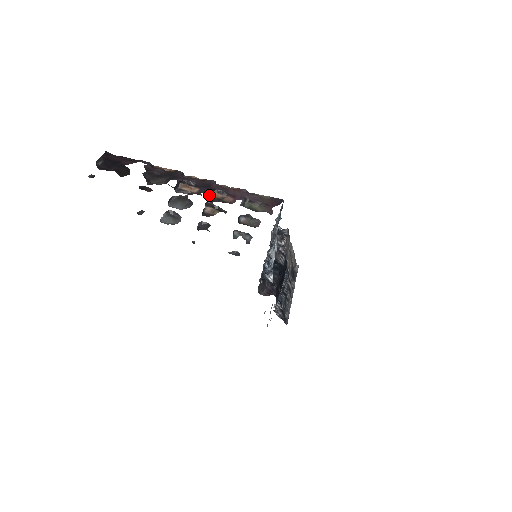
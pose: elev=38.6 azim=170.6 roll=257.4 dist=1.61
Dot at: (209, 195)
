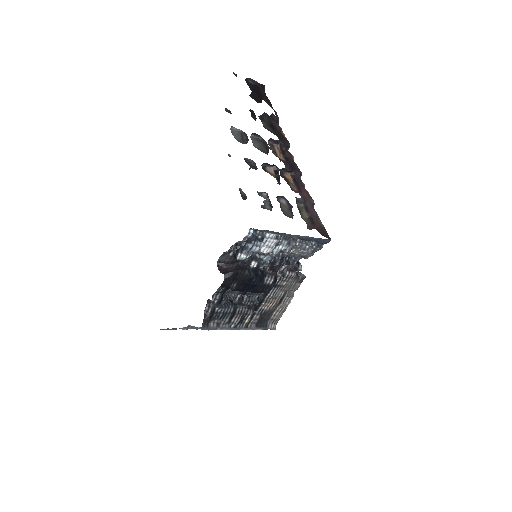
Dot at: (285, 169)
